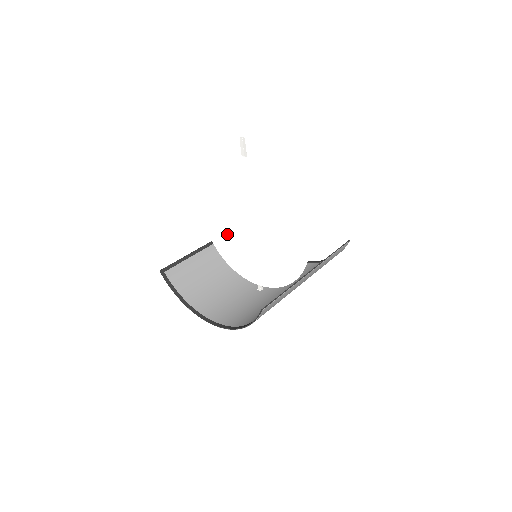
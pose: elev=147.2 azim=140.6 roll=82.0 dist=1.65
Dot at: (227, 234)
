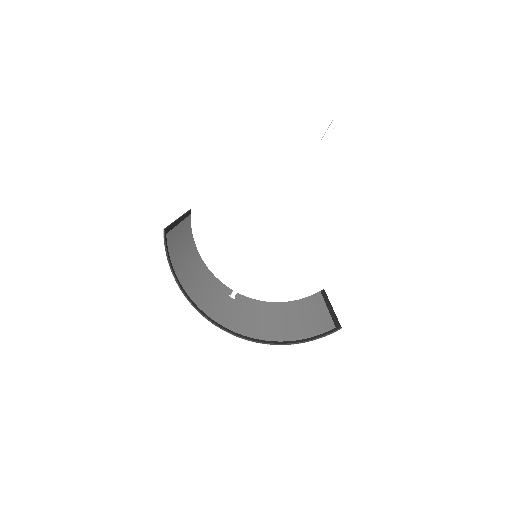
Dot at: (228, 215)
